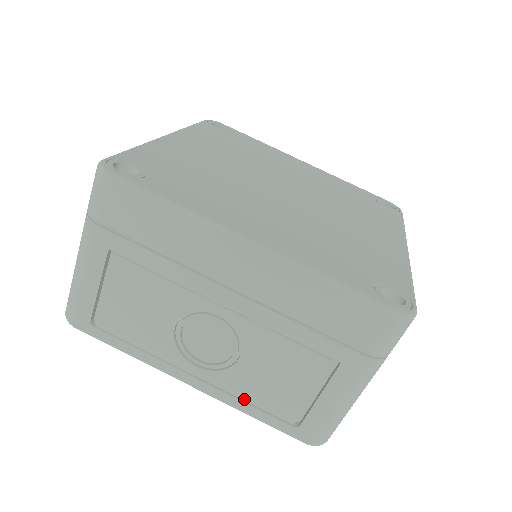
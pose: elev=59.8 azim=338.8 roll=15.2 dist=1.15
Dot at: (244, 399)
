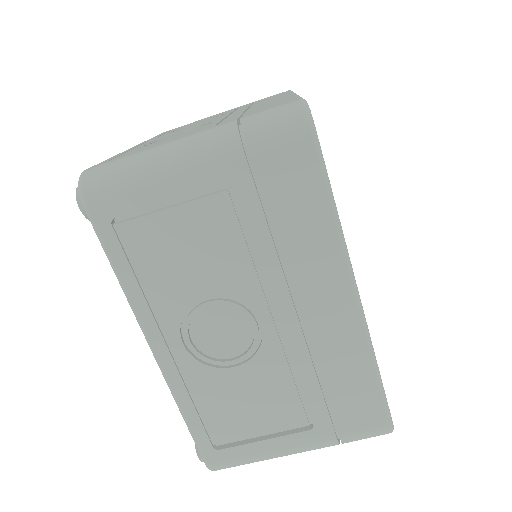
Dot at: (194, 398)
